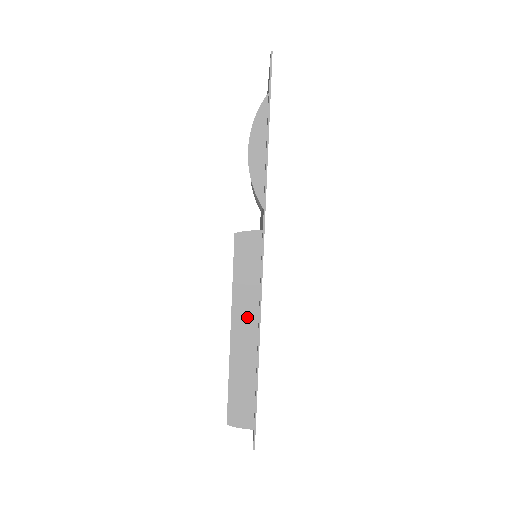
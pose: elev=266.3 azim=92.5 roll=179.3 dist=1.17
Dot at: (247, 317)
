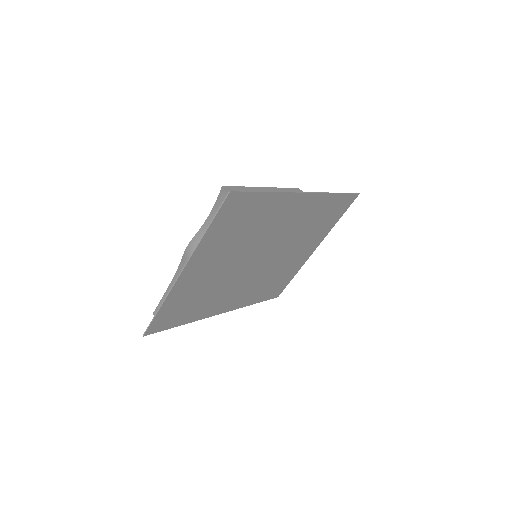
Dot at: occluded
